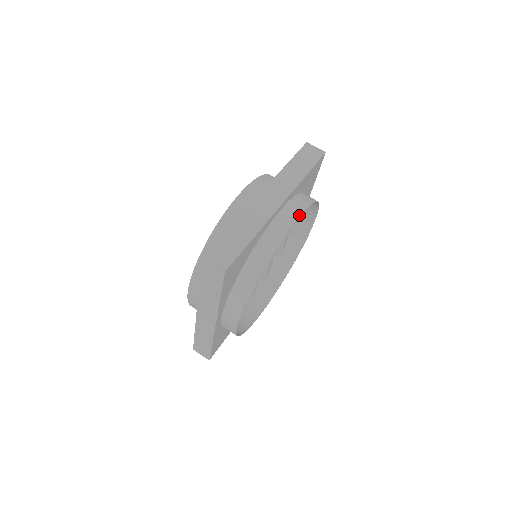
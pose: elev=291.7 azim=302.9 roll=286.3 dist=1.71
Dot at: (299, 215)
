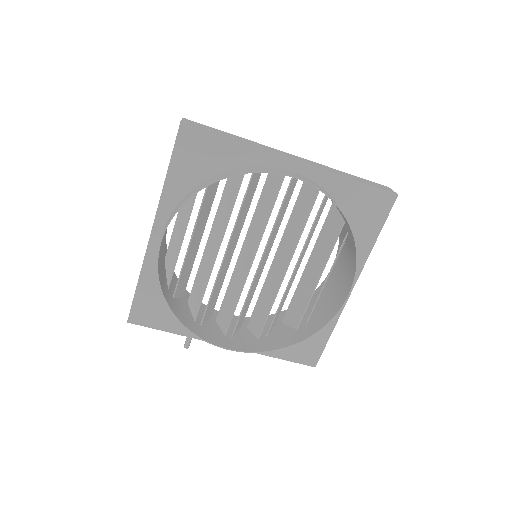
Dot at: (303, 179)
